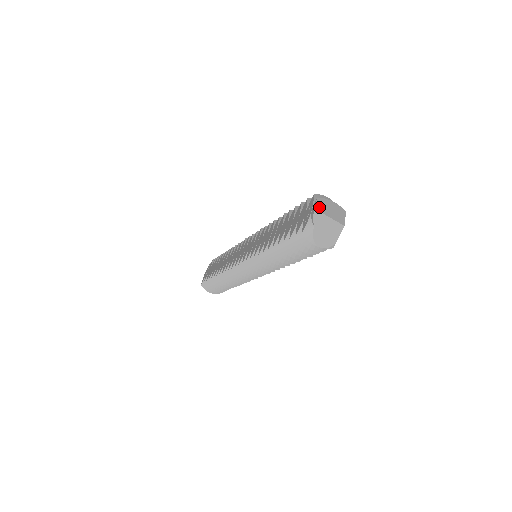
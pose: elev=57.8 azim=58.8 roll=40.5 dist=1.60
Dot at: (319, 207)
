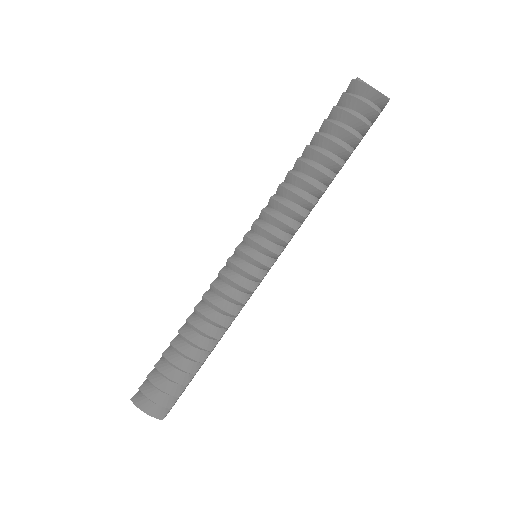
Dot at: occluded
